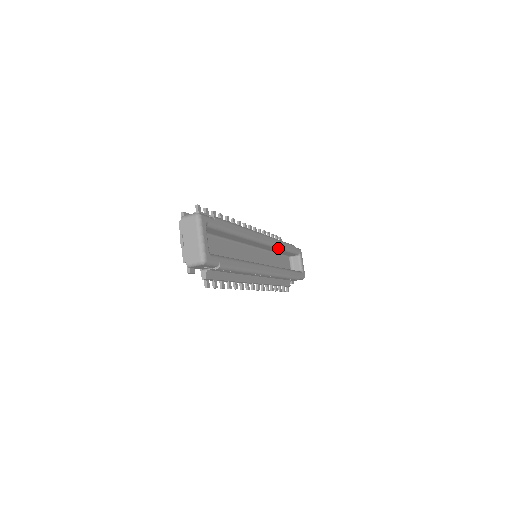
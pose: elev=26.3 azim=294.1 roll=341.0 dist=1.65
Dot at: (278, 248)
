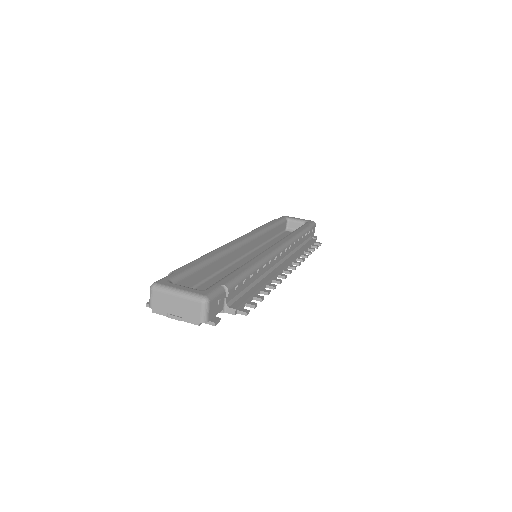
Dot at: (263, 233)
